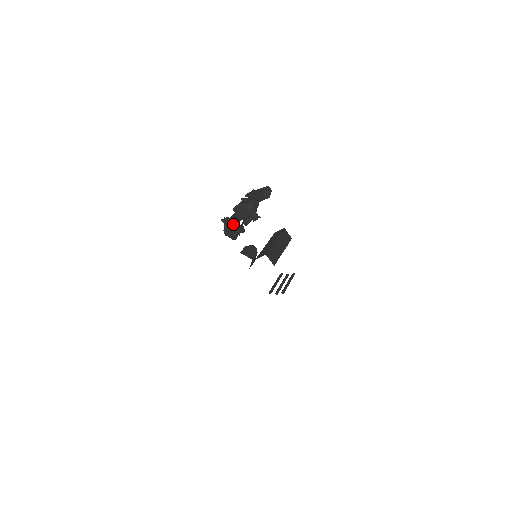
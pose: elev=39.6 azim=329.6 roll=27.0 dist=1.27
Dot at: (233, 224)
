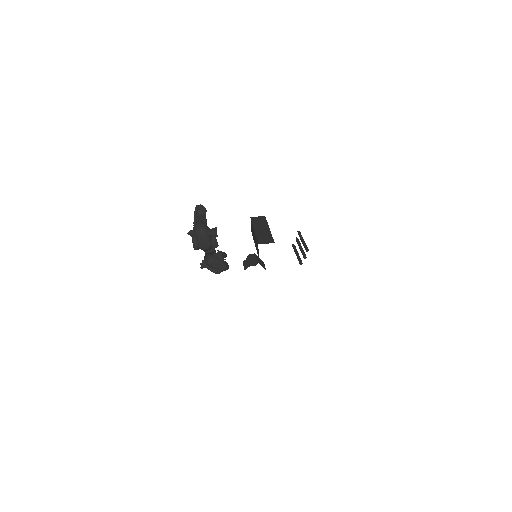
Dot at: (211, 259)
